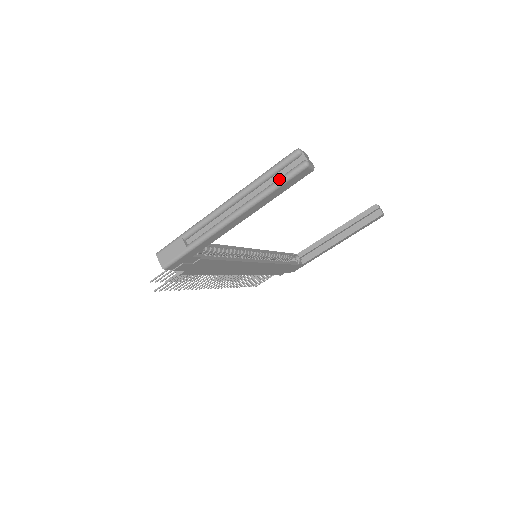
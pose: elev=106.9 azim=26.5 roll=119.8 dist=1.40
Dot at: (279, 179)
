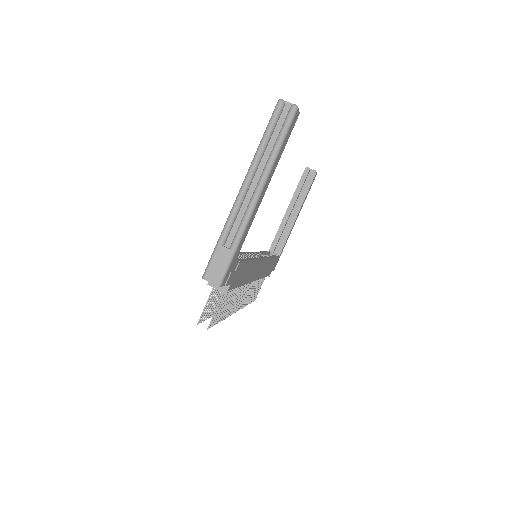
Dot at: (280, 133)
